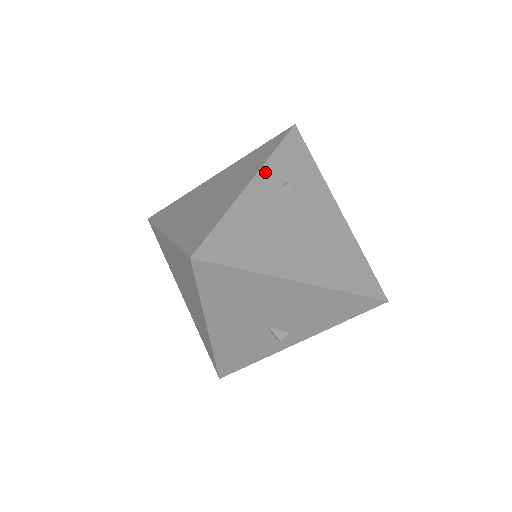
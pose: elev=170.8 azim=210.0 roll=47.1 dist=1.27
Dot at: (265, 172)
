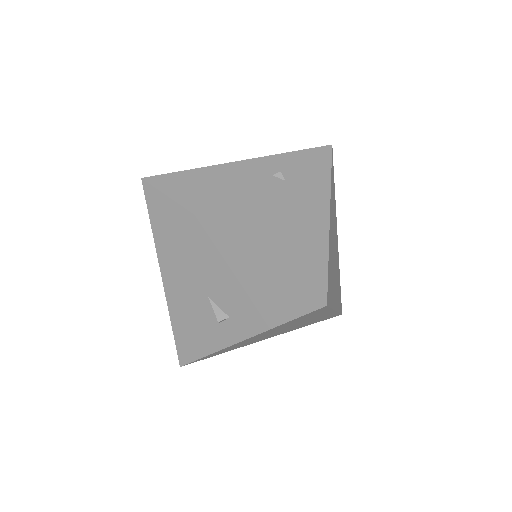
Dot at: (265, 160)
